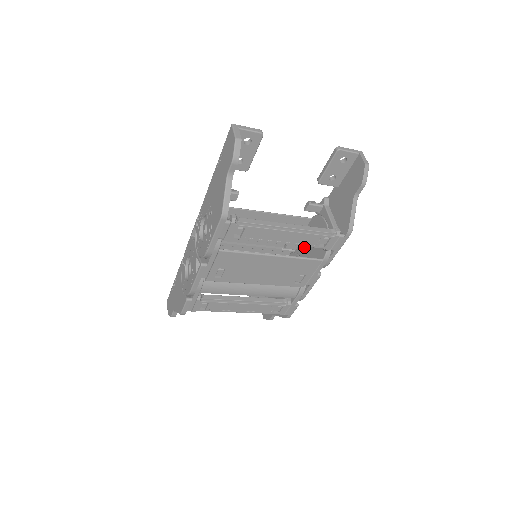
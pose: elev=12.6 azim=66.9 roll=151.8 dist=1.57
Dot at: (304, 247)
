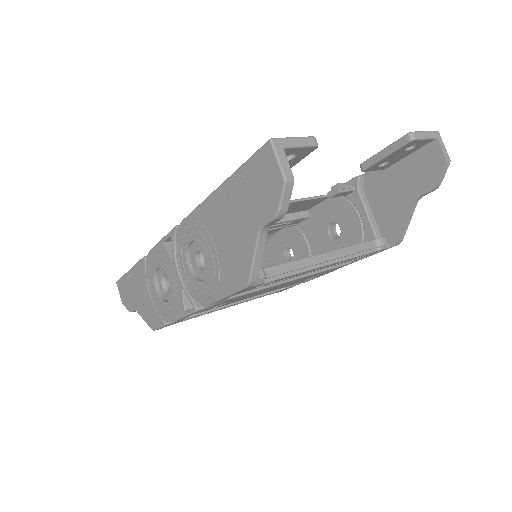
Dot at: (314, 228)
